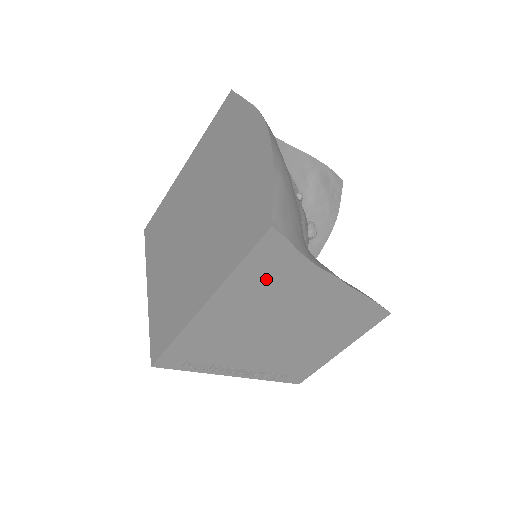
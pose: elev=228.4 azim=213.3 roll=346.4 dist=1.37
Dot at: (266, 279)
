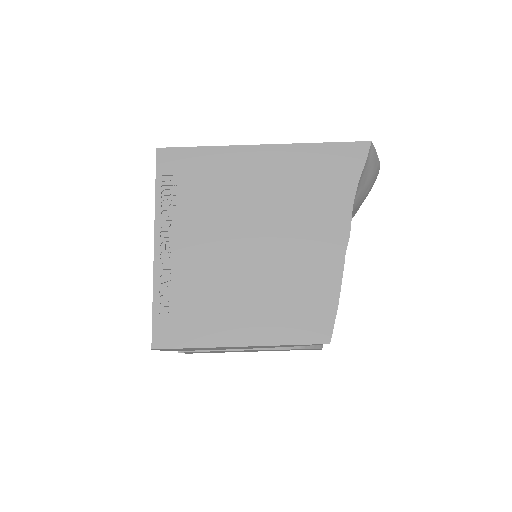
Dot at: (319, 173)
